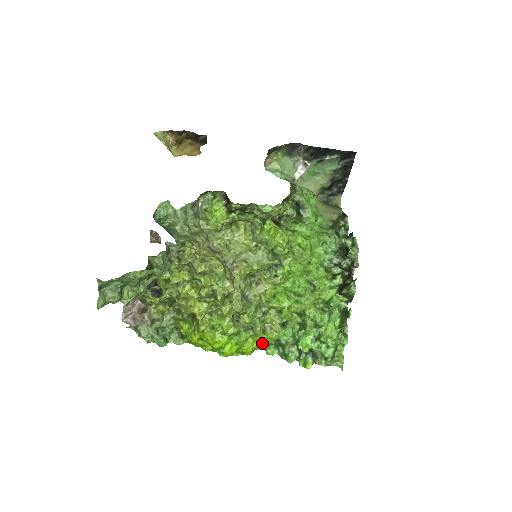
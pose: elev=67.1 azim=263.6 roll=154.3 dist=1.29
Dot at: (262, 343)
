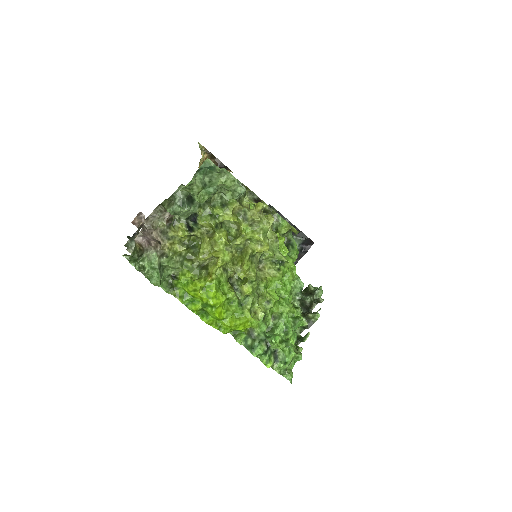
Dot at: (244, 323)
